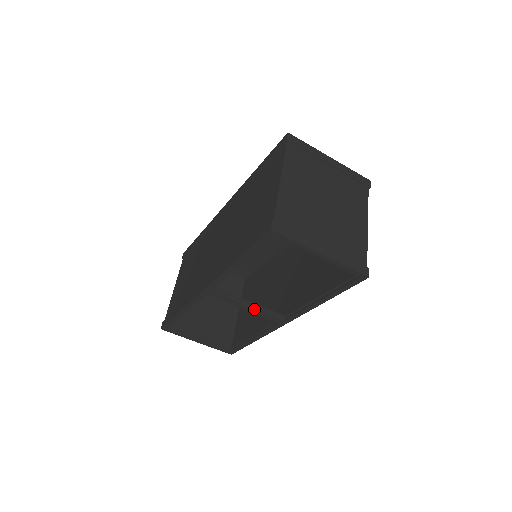
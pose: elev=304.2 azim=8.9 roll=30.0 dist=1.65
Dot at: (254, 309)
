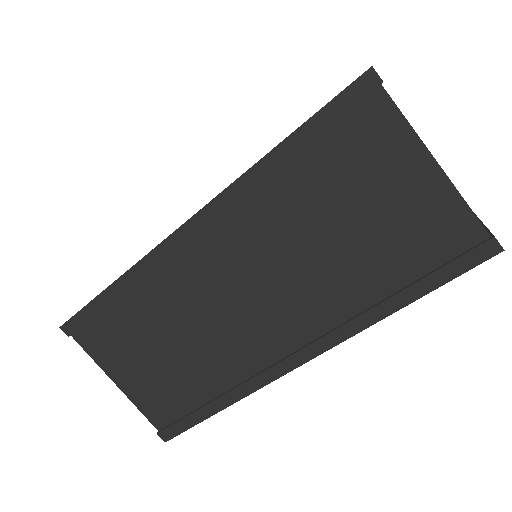
Dot at: occluded
